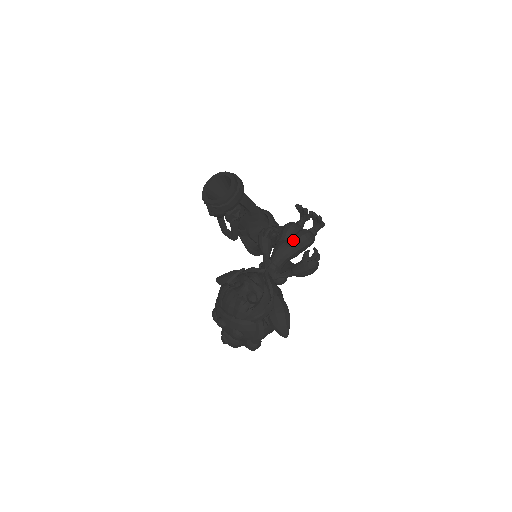
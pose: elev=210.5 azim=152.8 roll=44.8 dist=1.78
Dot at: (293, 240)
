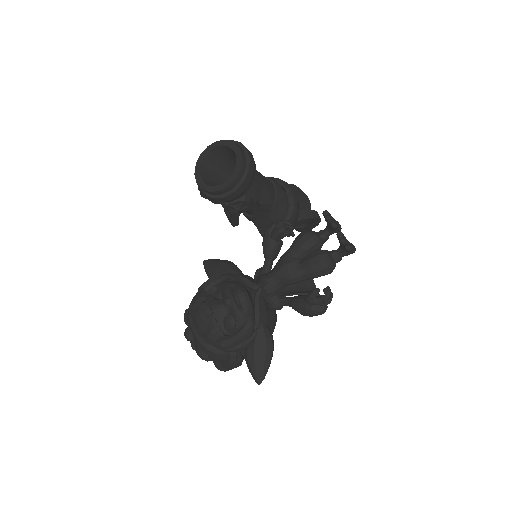
Dot at: (304, 264)
